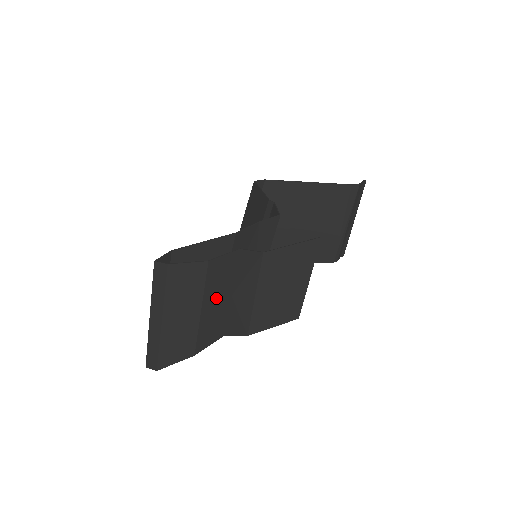
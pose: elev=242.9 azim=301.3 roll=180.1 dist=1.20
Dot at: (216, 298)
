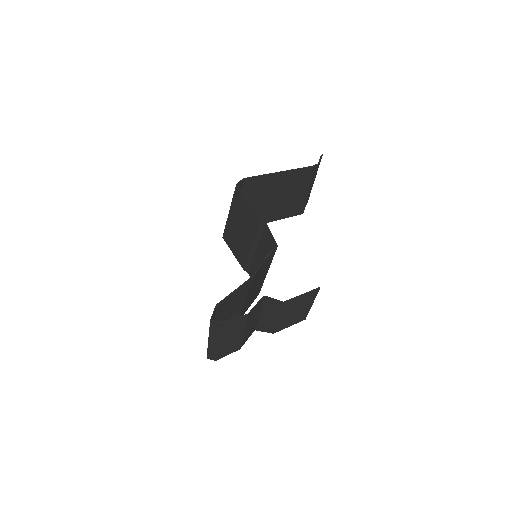
Dot at: (251, 323)
